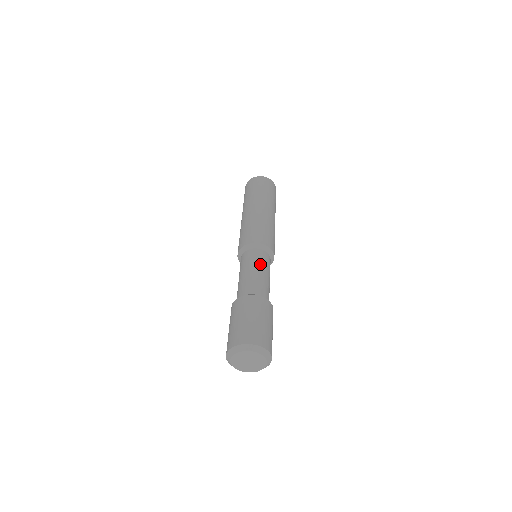
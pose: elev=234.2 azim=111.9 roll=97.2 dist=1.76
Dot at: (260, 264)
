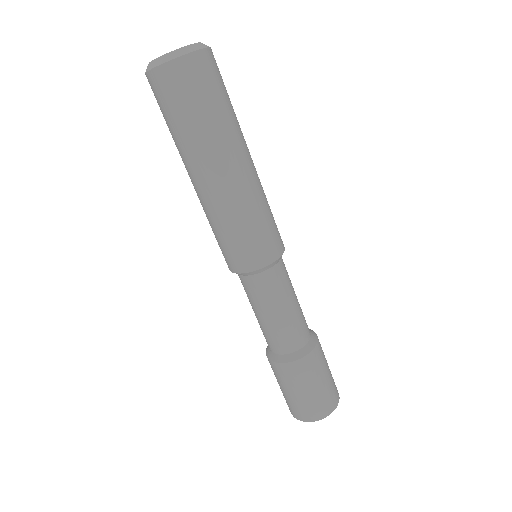
Dot at: (261, 305)
